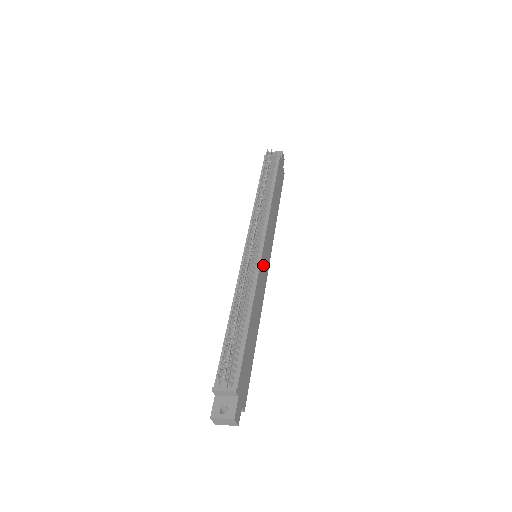
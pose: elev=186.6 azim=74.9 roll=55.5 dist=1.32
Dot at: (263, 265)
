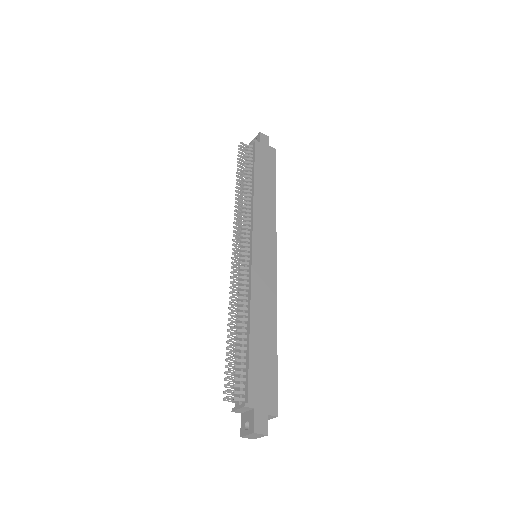
Dot at: (260, 263)
